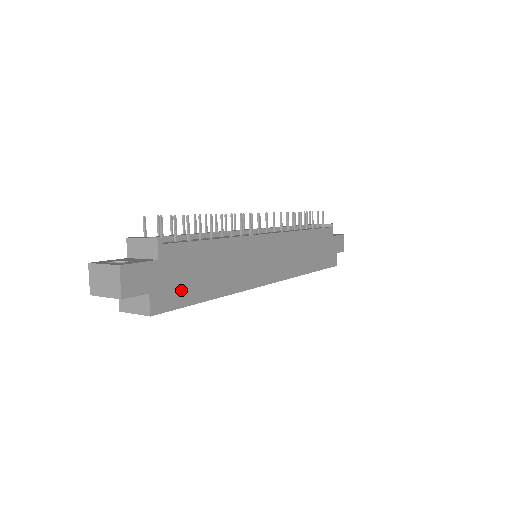
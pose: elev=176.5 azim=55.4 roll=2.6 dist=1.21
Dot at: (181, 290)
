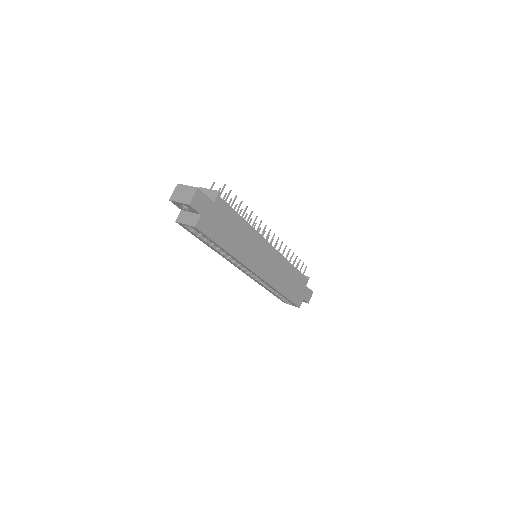
Dot at: (215, 229)
